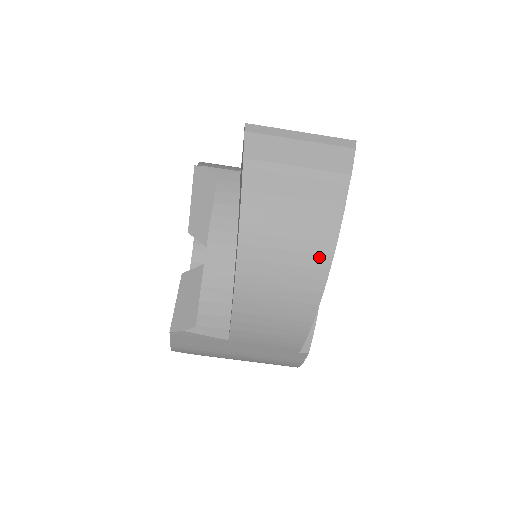
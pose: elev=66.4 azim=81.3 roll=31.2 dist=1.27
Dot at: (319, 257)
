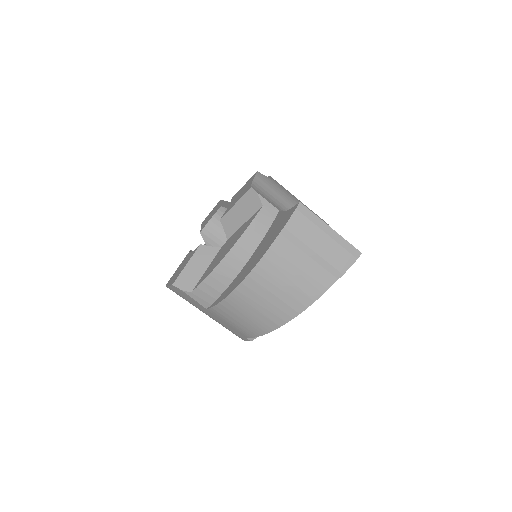
Dot at: (291, 309)
